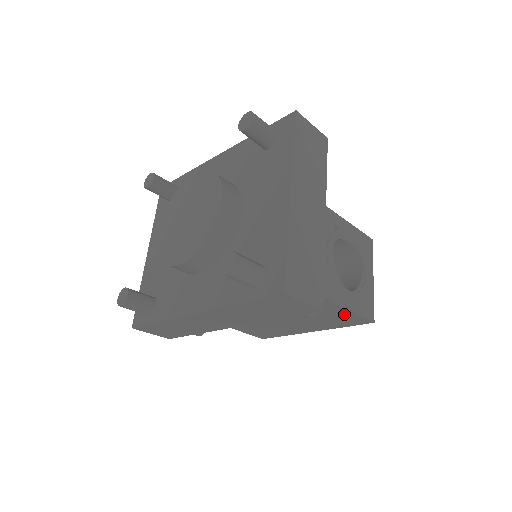
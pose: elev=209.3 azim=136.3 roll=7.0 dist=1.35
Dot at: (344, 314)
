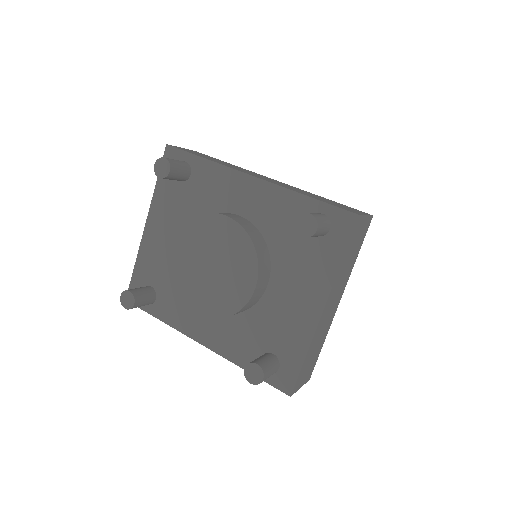
Dot at: occluded
